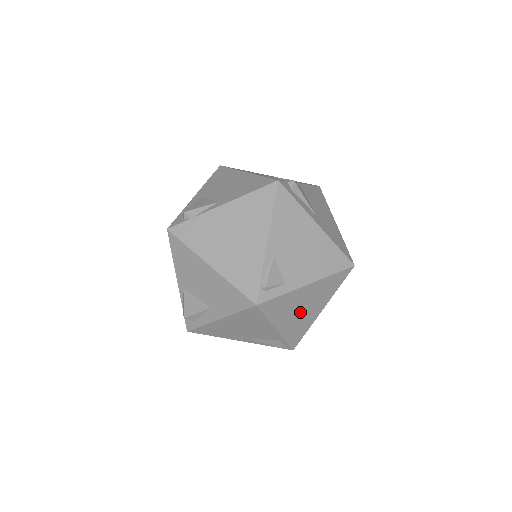
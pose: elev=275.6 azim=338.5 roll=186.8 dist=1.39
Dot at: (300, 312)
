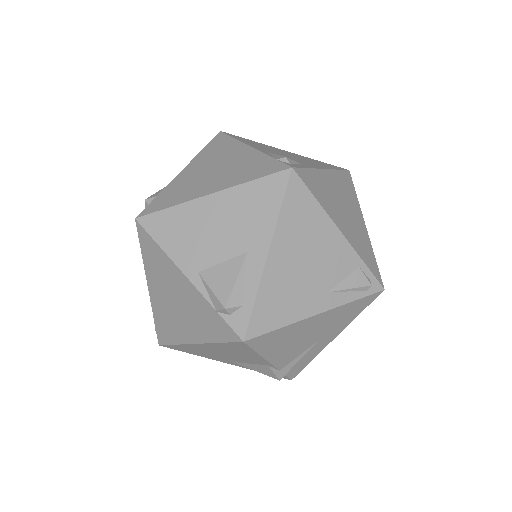
Dot at: (345, 214)
